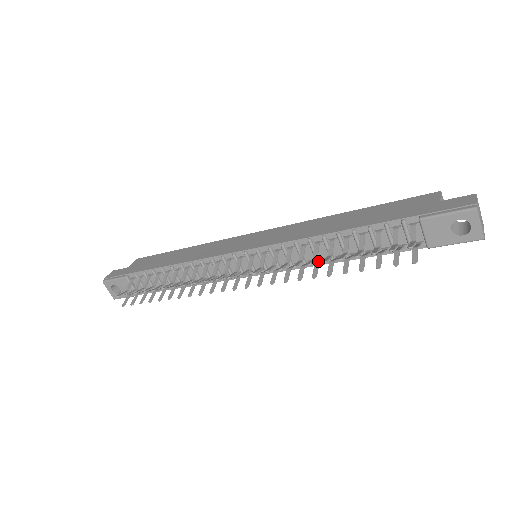
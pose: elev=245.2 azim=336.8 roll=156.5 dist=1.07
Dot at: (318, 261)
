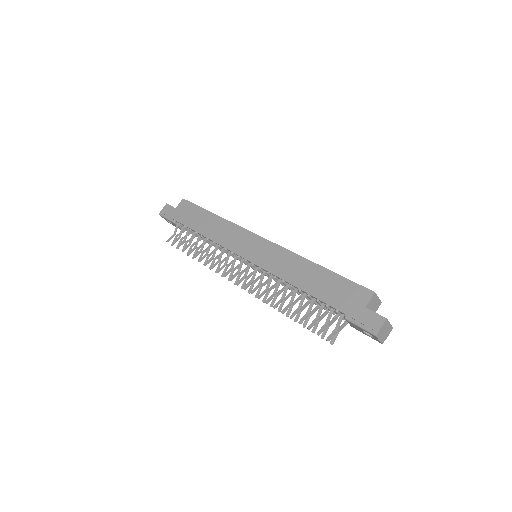
Dot at: (290, 289)
